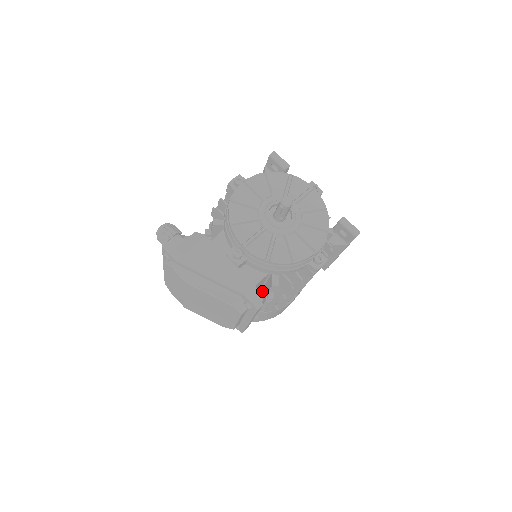
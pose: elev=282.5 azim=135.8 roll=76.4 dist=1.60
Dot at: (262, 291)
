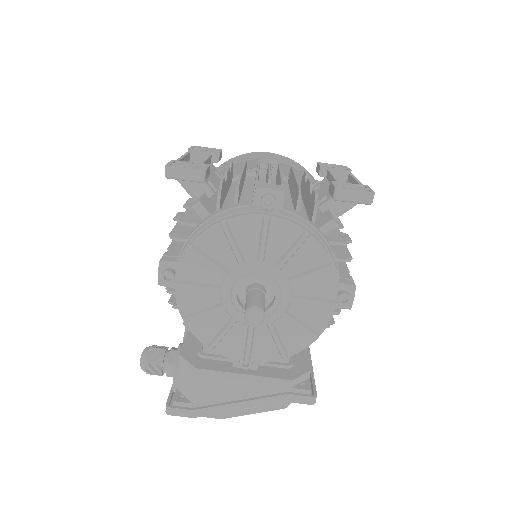
Dot at: occluded
